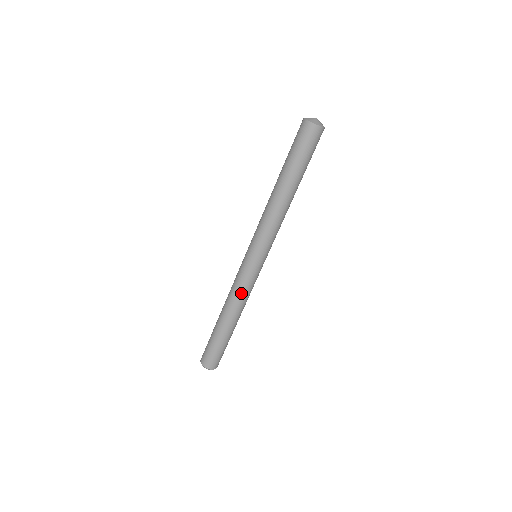
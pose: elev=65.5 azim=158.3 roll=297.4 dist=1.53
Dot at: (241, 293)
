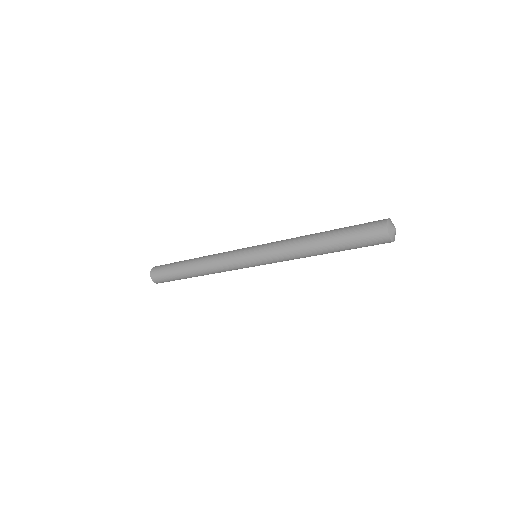
Dot at: (220, 266)
